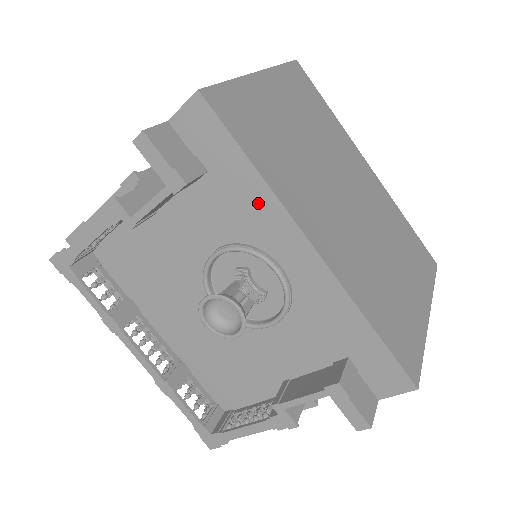
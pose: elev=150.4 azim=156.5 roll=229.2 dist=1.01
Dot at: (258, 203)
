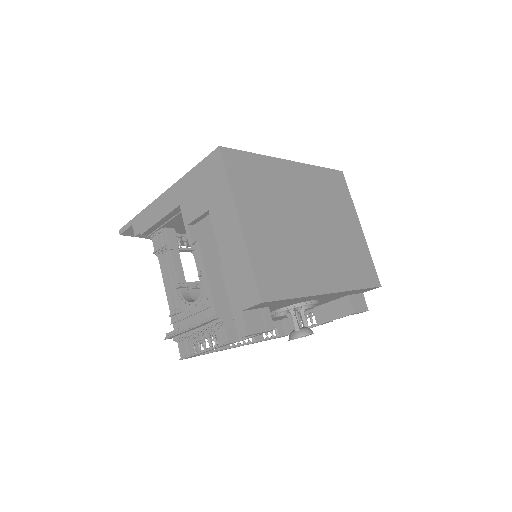
Dot at: (299, 300)
